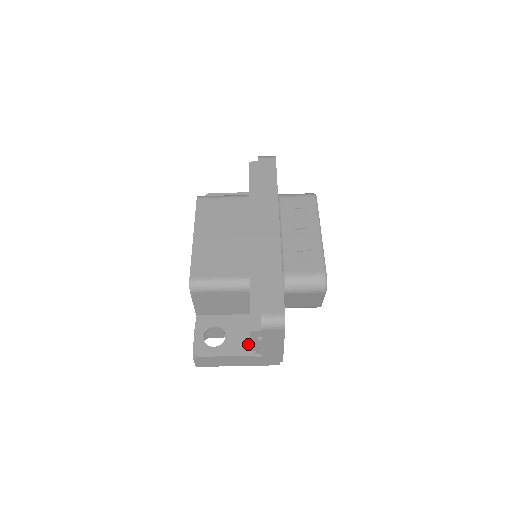
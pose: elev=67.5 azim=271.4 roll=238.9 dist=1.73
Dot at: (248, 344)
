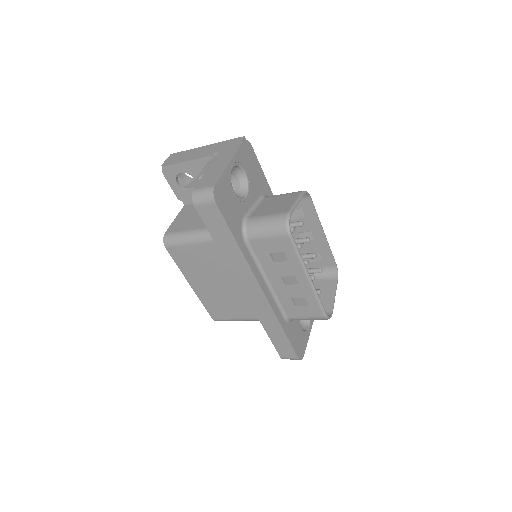
Dot at: occluded
